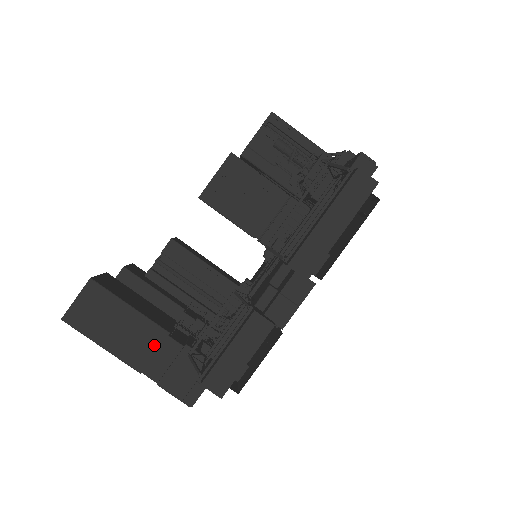
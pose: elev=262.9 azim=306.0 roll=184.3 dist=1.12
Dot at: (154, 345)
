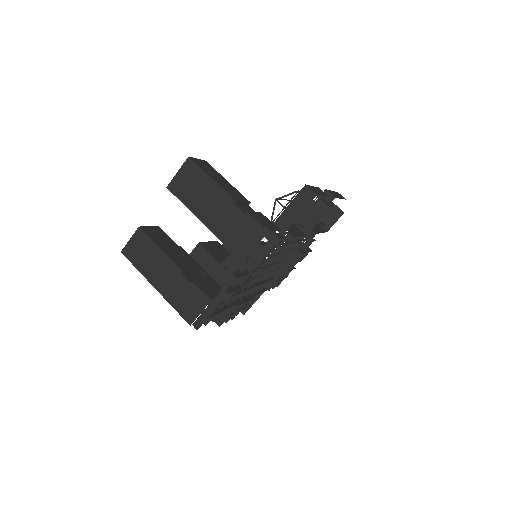
Dot at: (243, 200)
